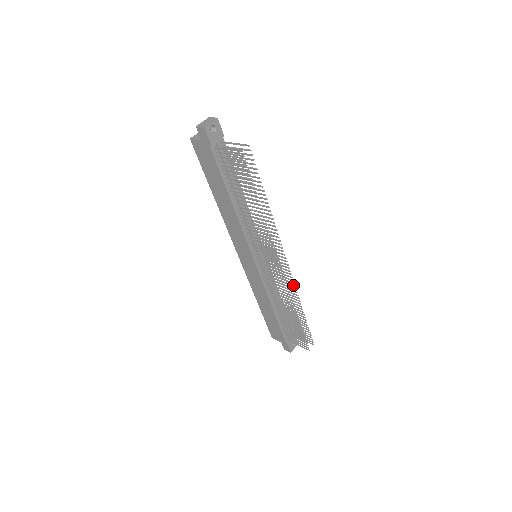
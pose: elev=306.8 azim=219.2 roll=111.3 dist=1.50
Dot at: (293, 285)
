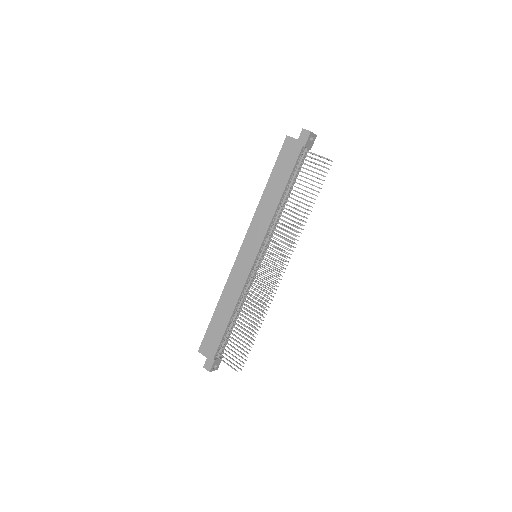
Dot at: occluded
